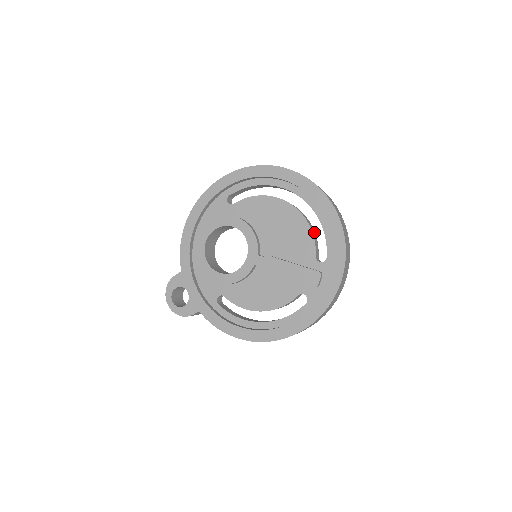
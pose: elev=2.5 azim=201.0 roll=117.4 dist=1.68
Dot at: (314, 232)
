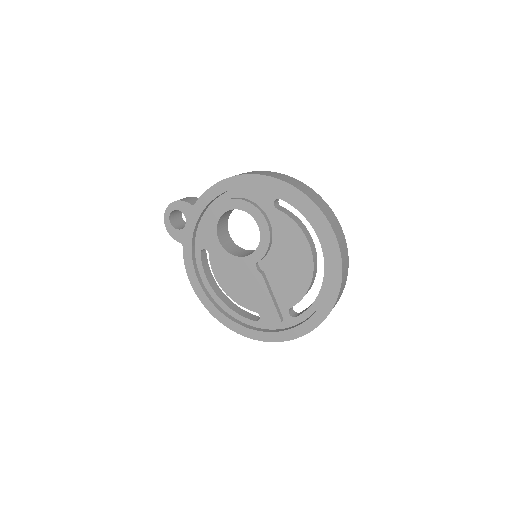
Dot at: occluded
